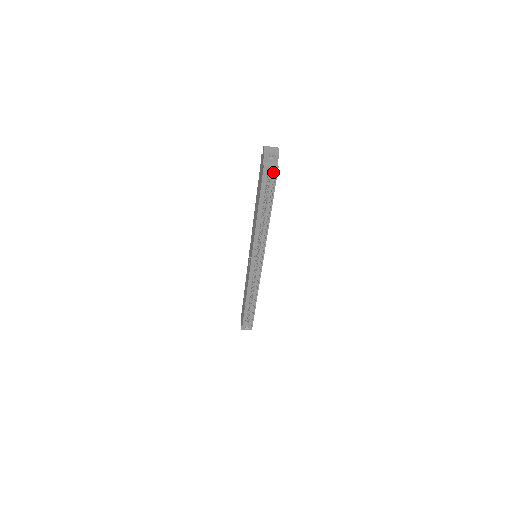
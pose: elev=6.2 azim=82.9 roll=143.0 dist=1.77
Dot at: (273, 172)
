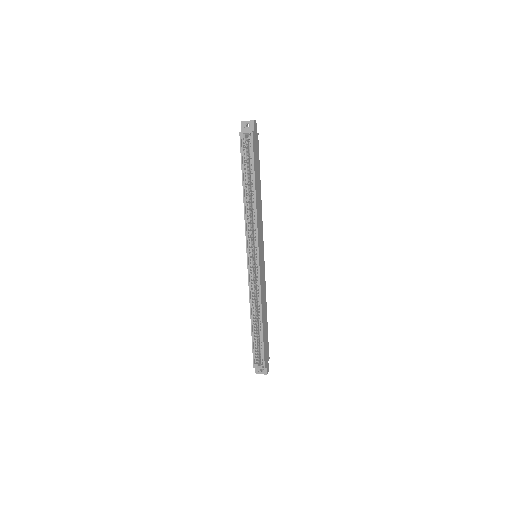
Dot at: occluded
